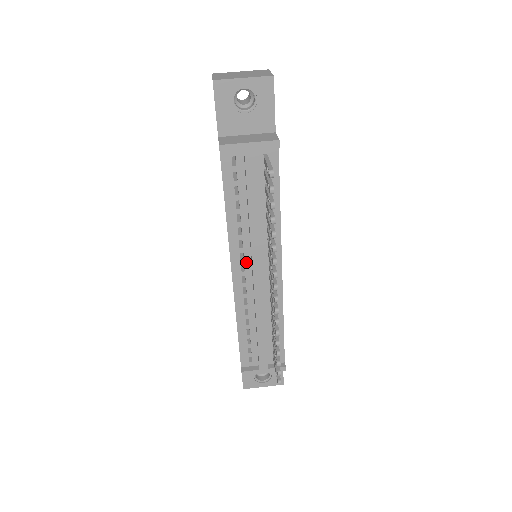
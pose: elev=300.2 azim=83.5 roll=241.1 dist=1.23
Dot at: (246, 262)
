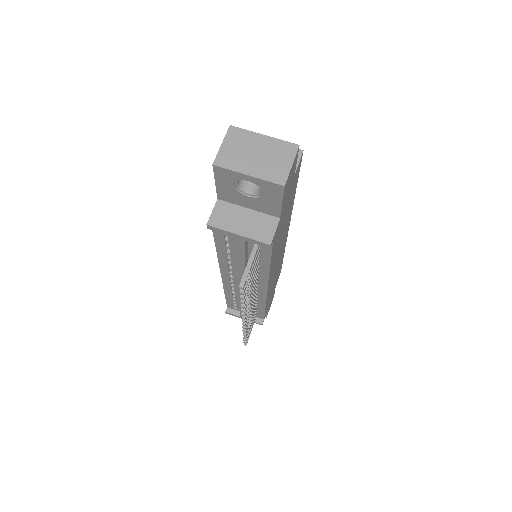
Dot at: (234, 275)
